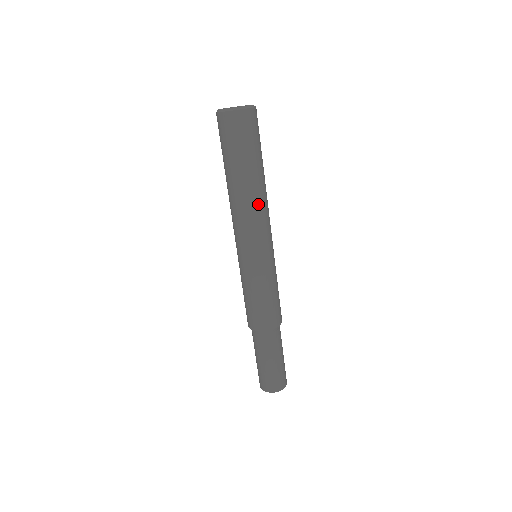
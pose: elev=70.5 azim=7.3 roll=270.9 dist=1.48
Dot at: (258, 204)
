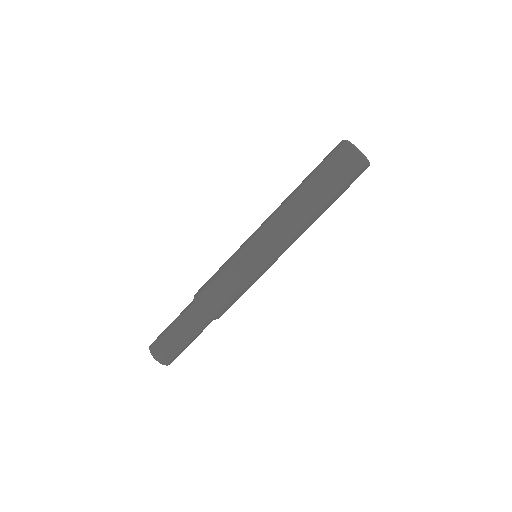
Dot at: (304, 227)
